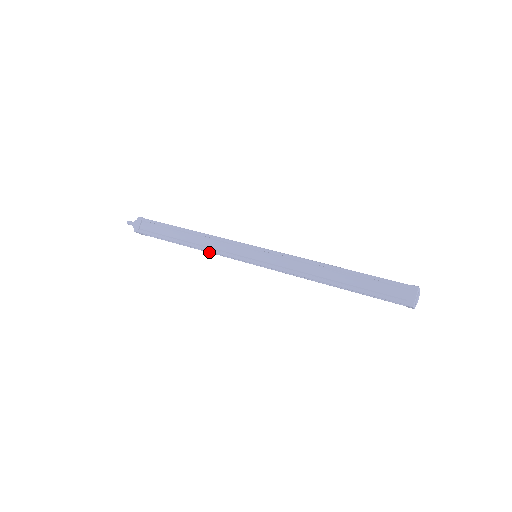
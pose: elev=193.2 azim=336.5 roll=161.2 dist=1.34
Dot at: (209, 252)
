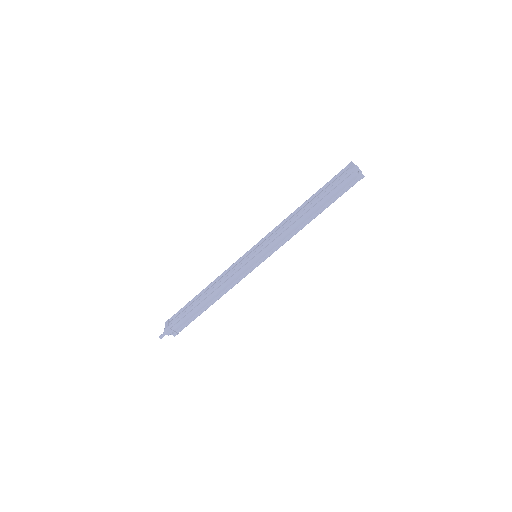
Dot at: (226, 291)
